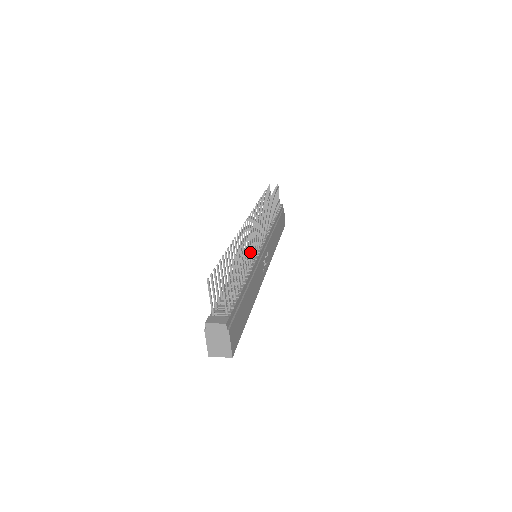
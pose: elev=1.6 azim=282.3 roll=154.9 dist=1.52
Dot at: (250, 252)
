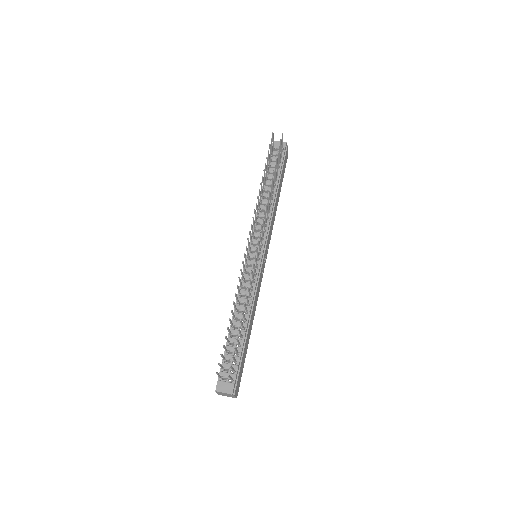
Dot at: (251, 286)
